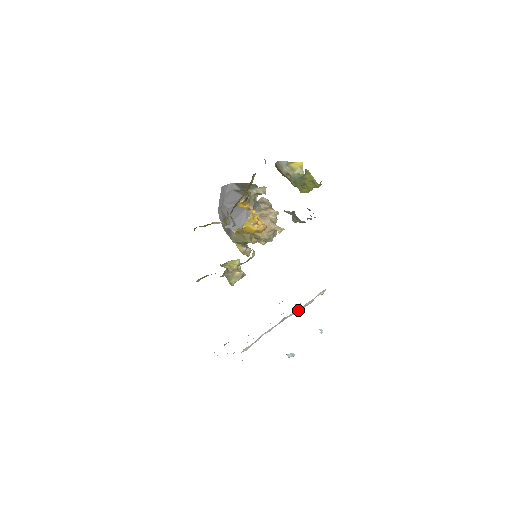
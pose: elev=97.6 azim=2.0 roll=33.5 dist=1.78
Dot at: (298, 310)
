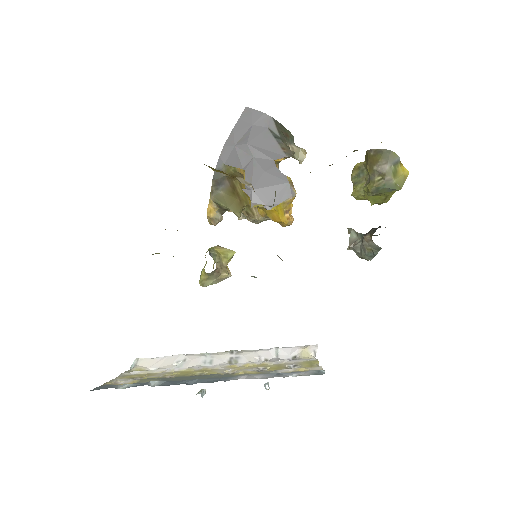
Dot at: (262, 354)
